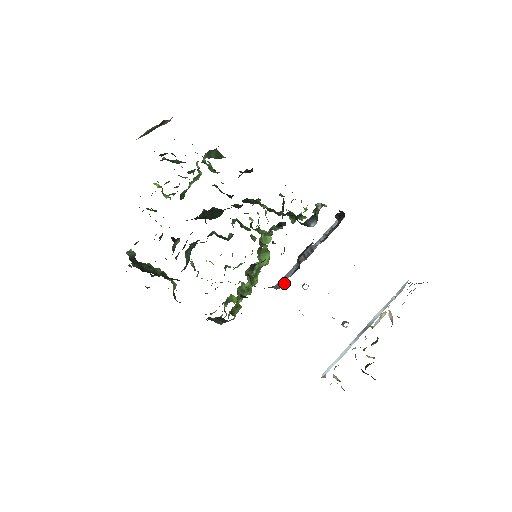
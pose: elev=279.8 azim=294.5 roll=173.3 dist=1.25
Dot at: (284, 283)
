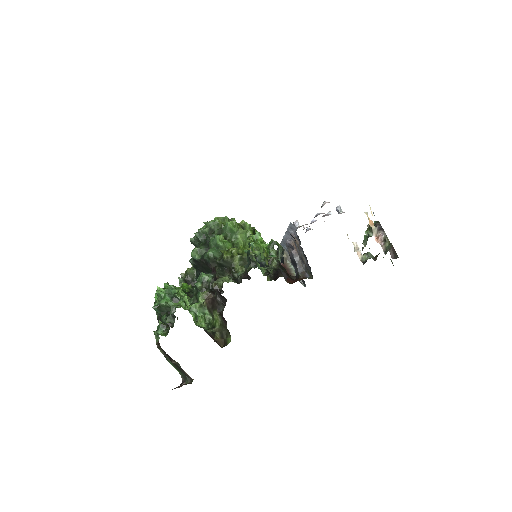
Dot at: occluded
